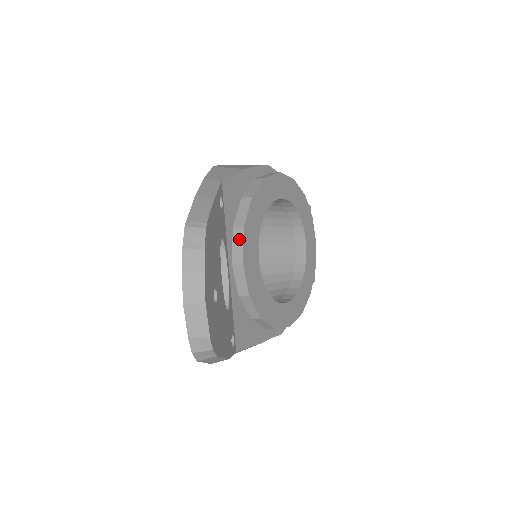
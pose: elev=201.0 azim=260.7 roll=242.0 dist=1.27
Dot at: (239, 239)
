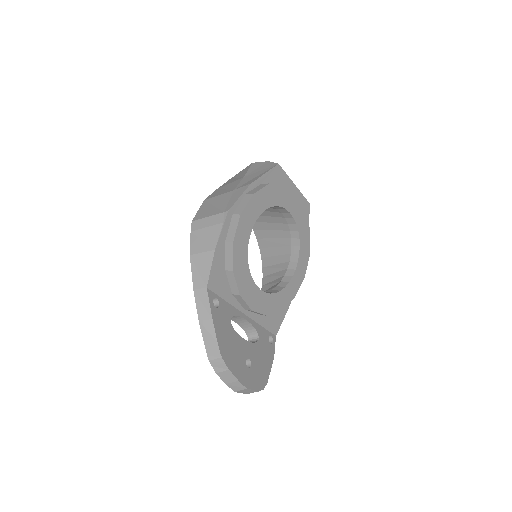
Dot at: (241, 300)
